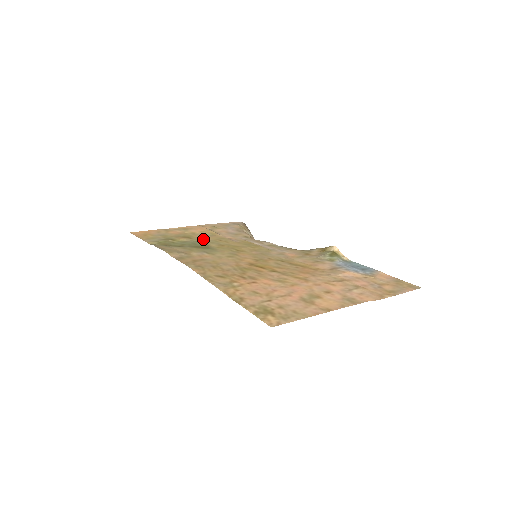
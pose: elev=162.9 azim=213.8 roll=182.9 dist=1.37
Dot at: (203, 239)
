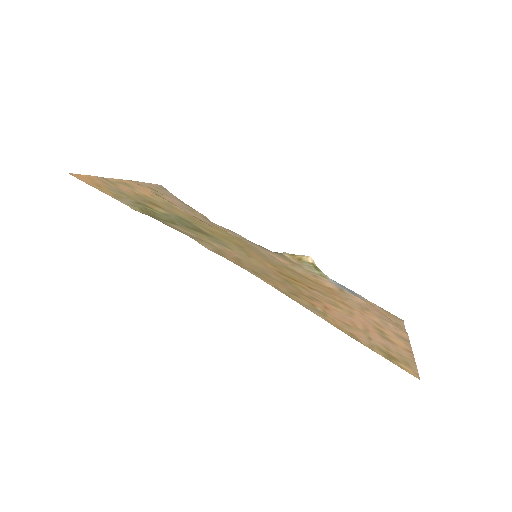
Dot at: (177, 213)
